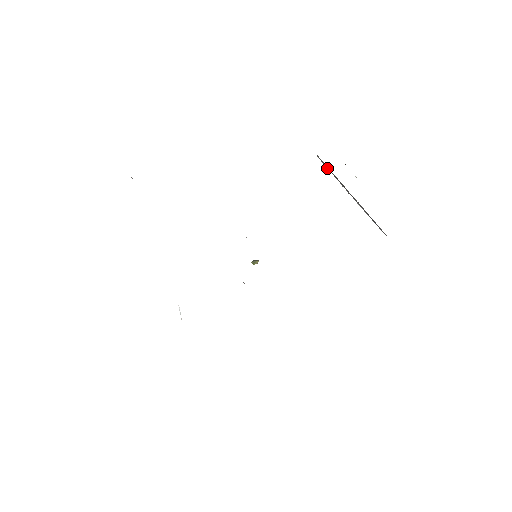
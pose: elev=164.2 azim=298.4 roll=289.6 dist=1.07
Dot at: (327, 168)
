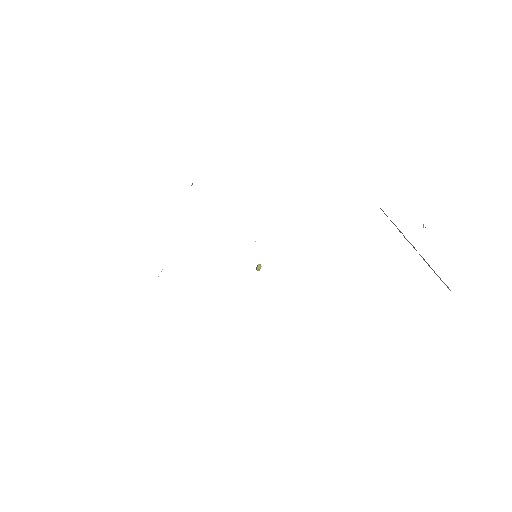
Dot at: (384, 213)
